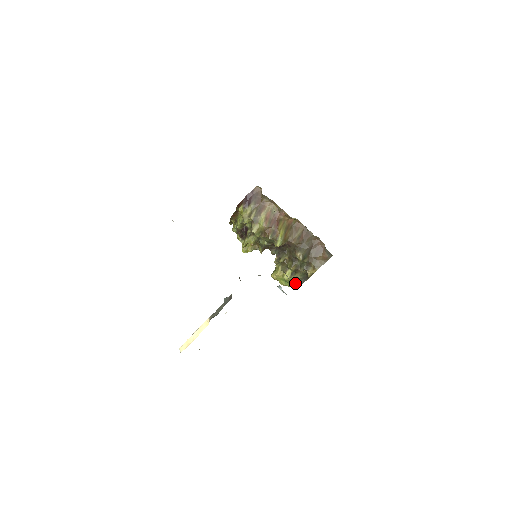
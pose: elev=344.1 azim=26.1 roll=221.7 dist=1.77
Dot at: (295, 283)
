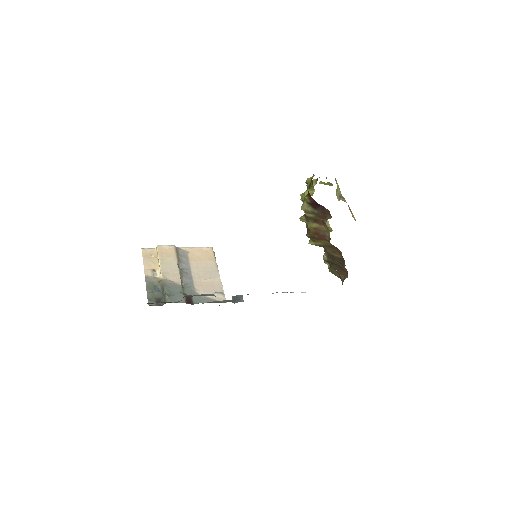
Dot at: occluded
